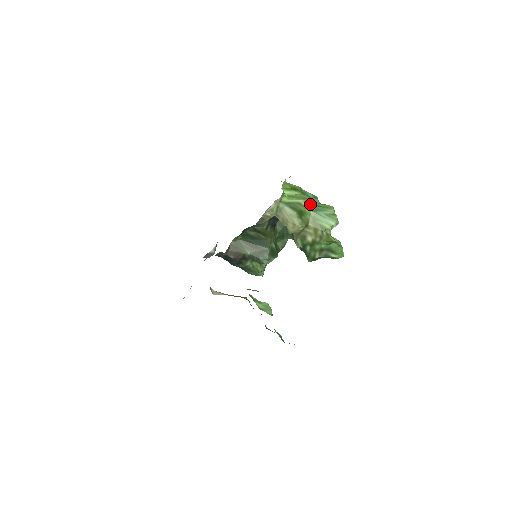
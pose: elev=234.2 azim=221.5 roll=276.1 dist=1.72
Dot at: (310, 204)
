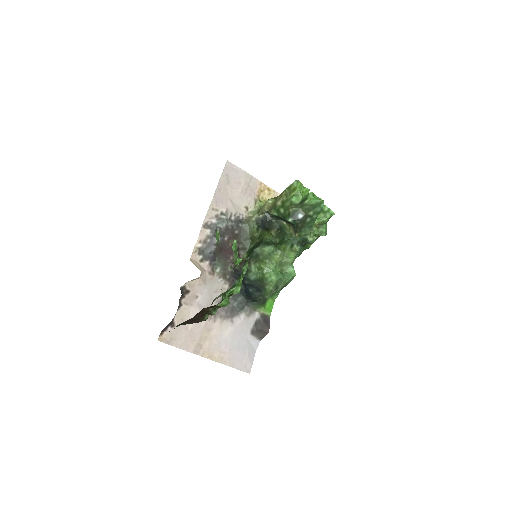
Dot at: occluded
